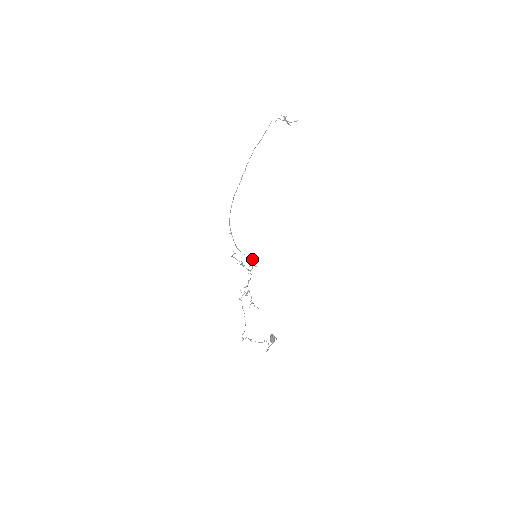
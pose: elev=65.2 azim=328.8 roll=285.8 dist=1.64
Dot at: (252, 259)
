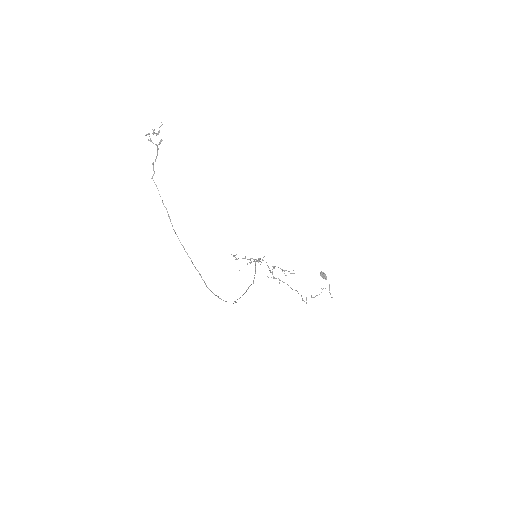
Dot at: (256, 261)
